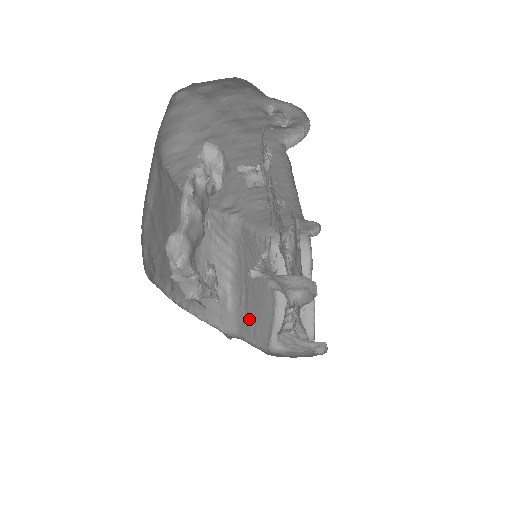
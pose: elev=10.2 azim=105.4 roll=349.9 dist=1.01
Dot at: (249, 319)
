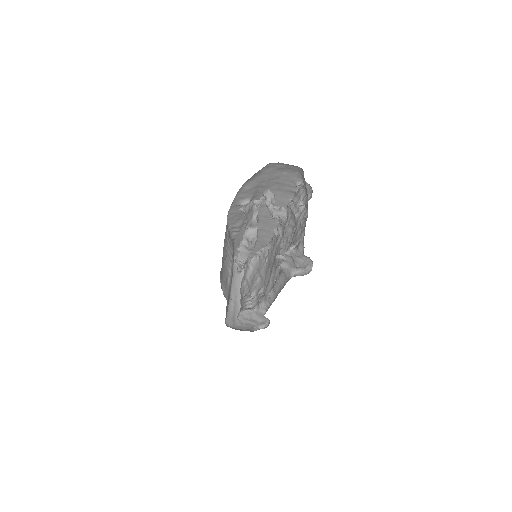
Dot at: occluded
